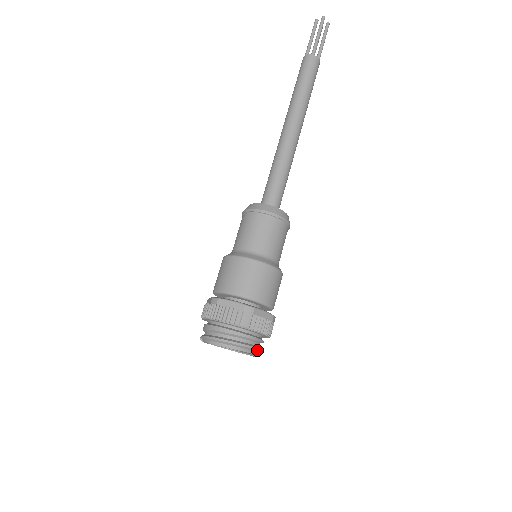
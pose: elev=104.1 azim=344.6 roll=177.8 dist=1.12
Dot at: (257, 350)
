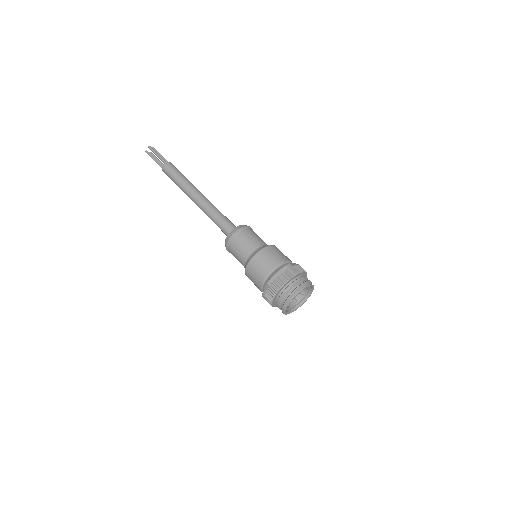
Dot at: (311, 283)
